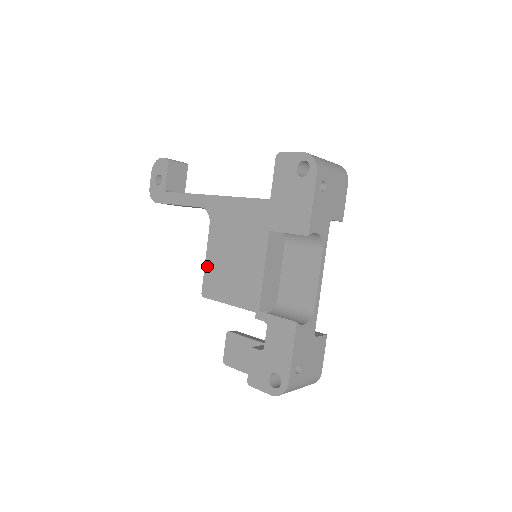
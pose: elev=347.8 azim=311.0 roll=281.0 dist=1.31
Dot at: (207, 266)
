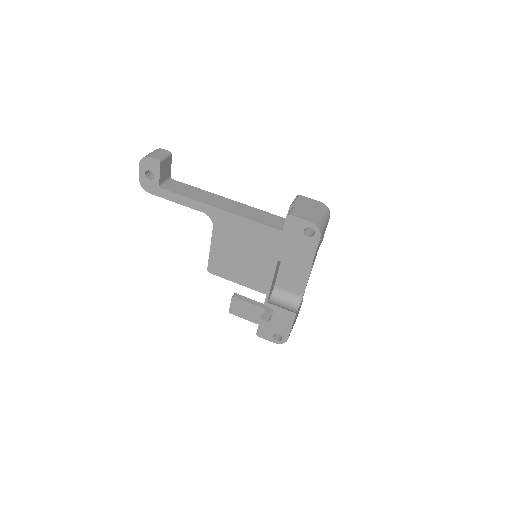
Dot at: (212, 255)
